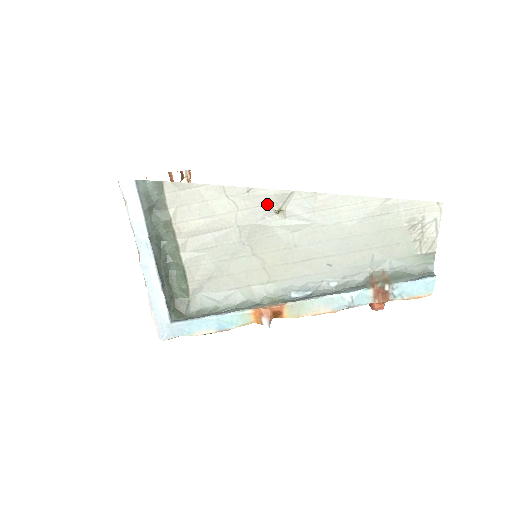
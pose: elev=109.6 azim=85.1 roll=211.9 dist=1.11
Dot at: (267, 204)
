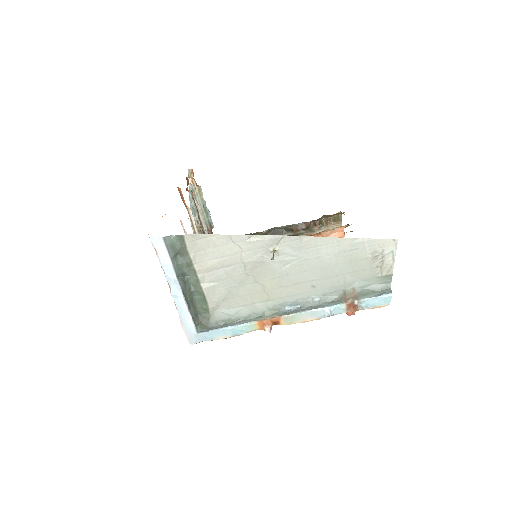
Dot at: (264, 246)
